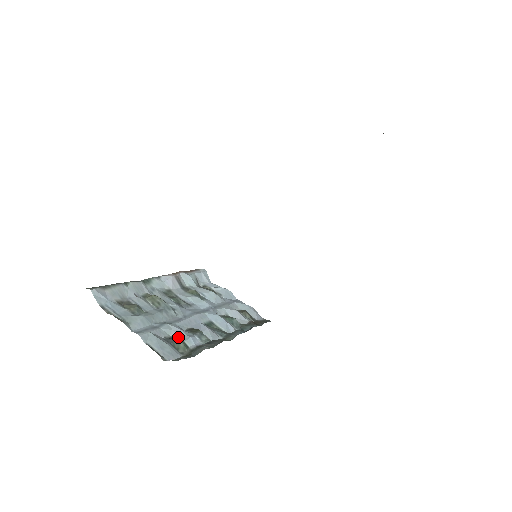
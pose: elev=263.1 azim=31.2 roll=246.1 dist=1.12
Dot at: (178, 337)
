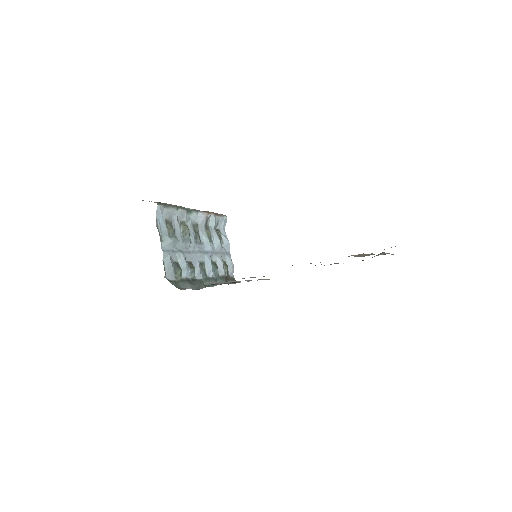
Dot at: (181, 265)
